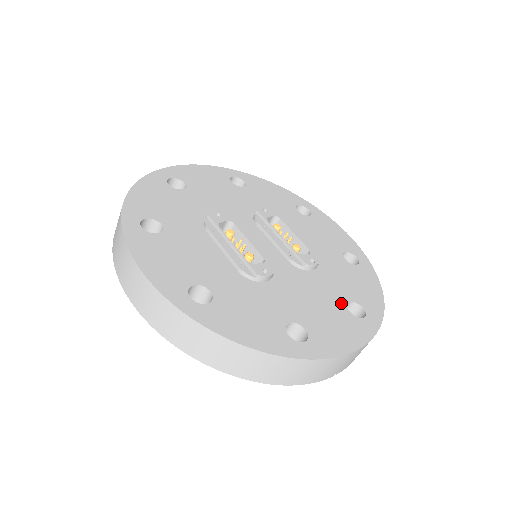
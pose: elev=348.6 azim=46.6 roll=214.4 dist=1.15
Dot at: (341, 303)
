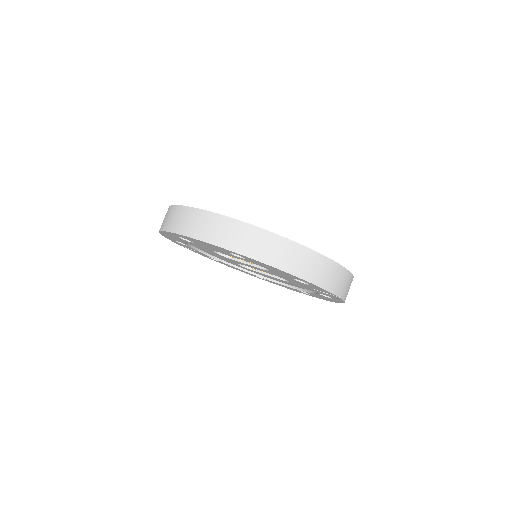
Dot at: occluded
